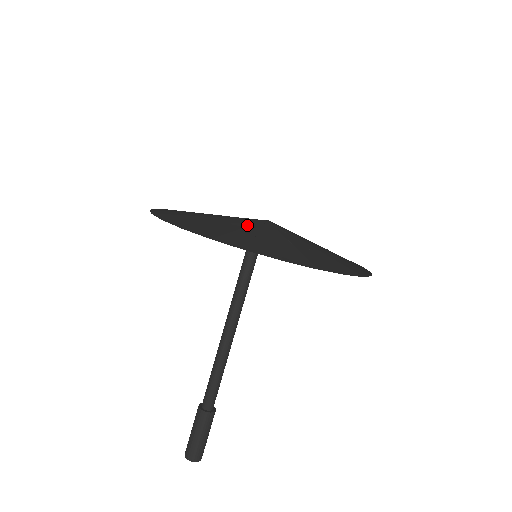
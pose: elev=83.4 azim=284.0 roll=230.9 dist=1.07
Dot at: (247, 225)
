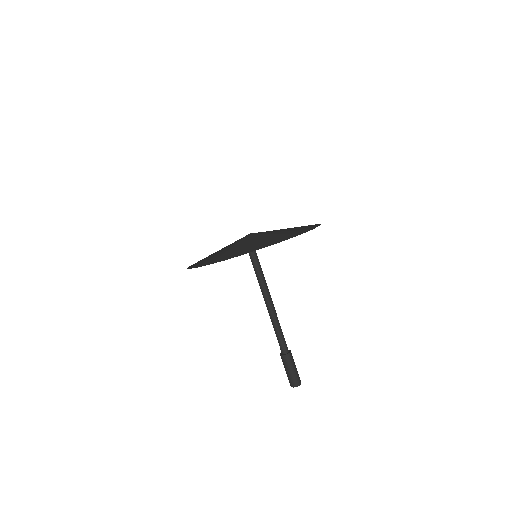
Dot at: (227, 246)
